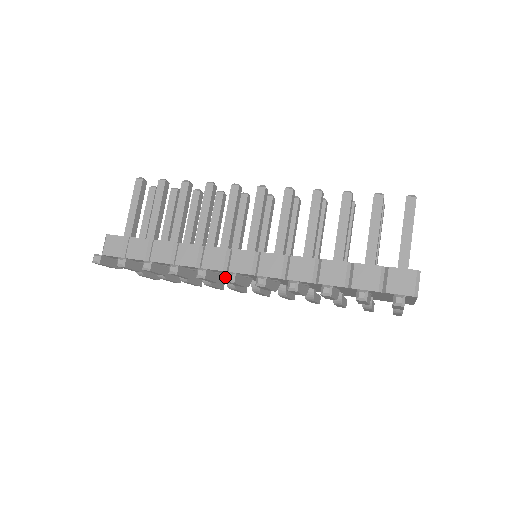
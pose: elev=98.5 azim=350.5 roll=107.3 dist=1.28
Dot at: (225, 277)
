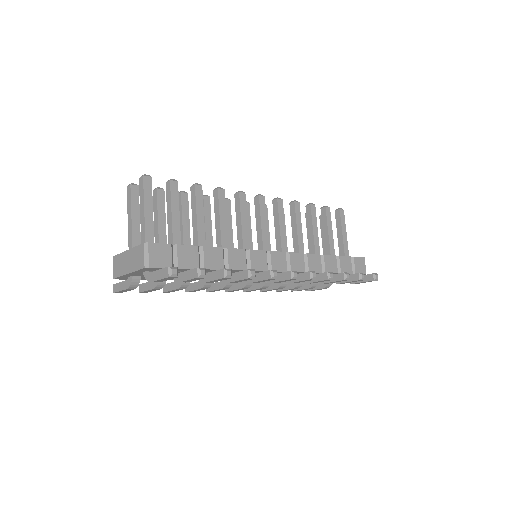
Dot at: occluded
